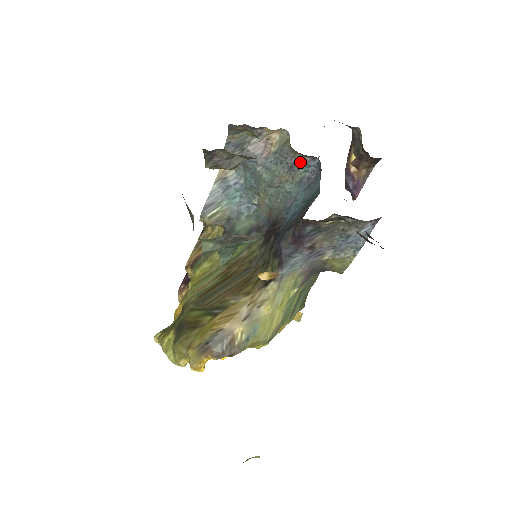
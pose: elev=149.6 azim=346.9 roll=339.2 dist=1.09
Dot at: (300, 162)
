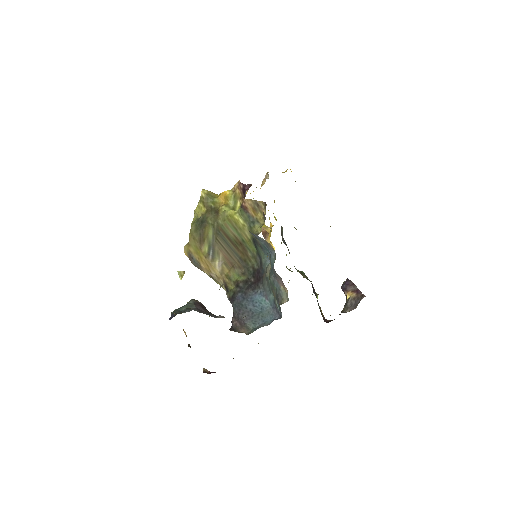
Dot at: occluded
